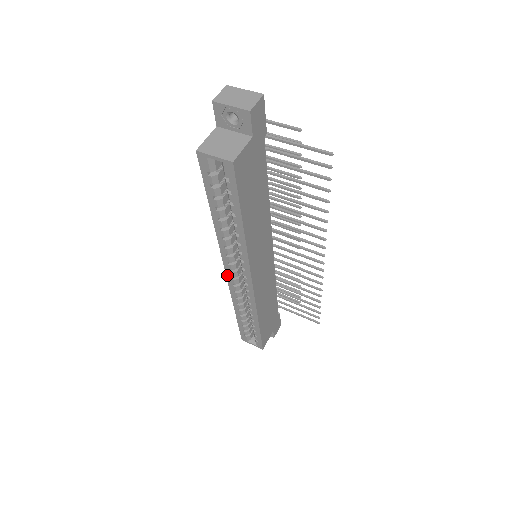
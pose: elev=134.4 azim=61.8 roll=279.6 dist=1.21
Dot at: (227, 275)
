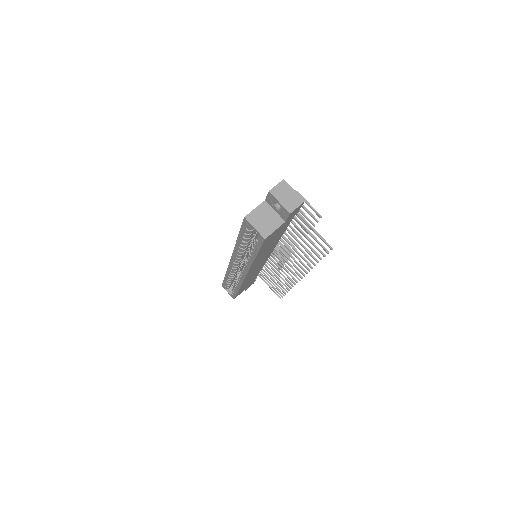
Dot at: (230, 262)
